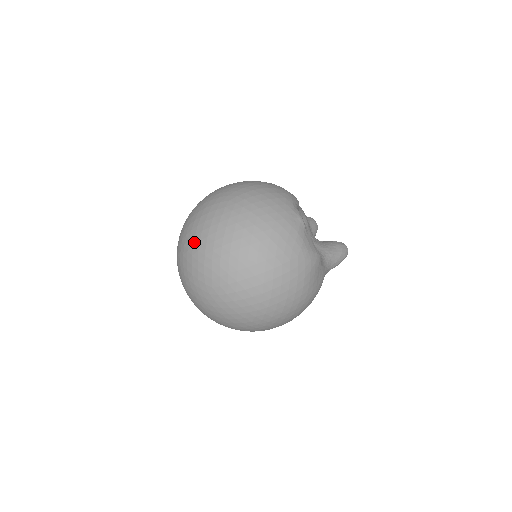
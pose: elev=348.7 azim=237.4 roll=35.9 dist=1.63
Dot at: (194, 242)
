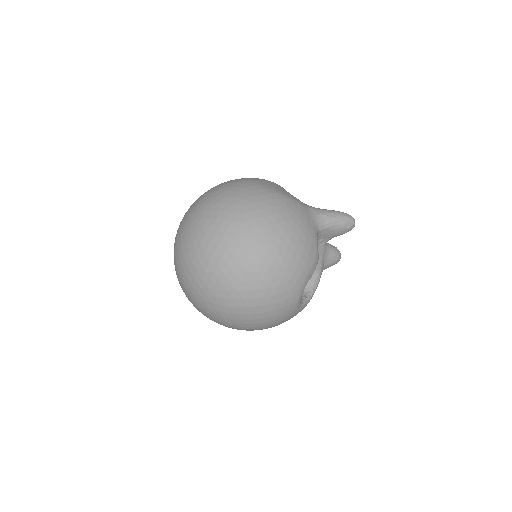
Dot at: occluded
